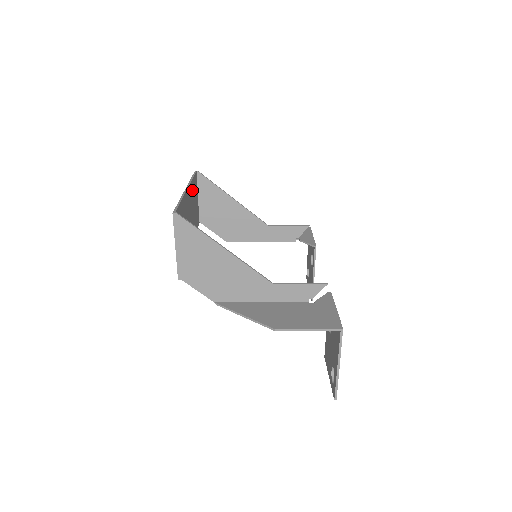
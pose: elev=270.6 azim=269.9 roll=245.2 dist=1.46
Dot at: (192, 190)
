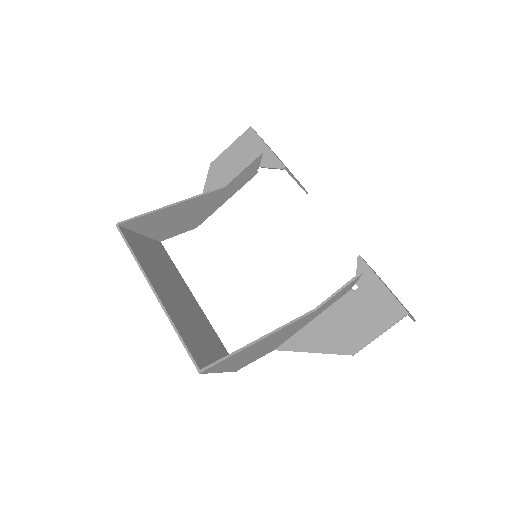
Dot at: (145, 263)
